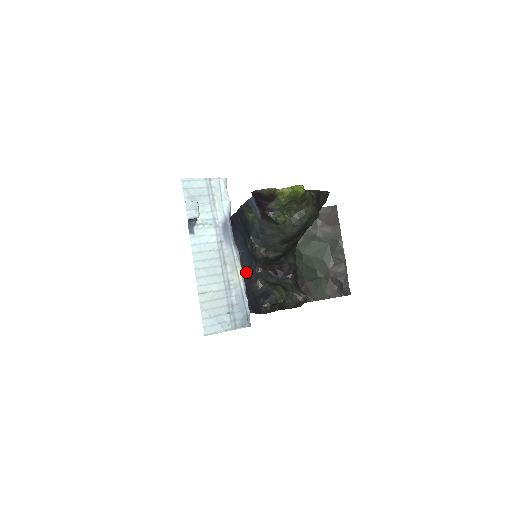
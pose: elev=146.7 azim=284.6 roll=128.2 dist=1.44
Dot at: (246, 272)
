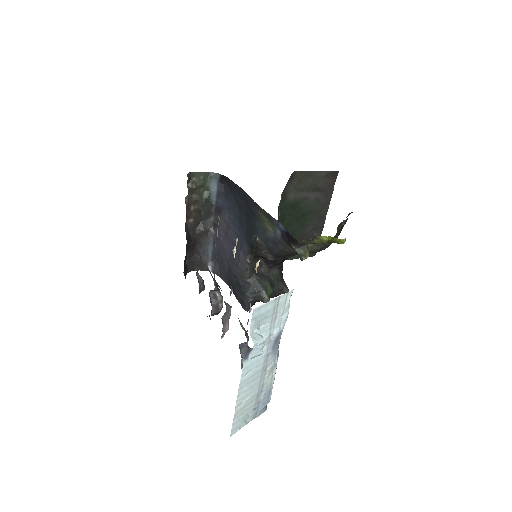
Dot at: (231, 244)
